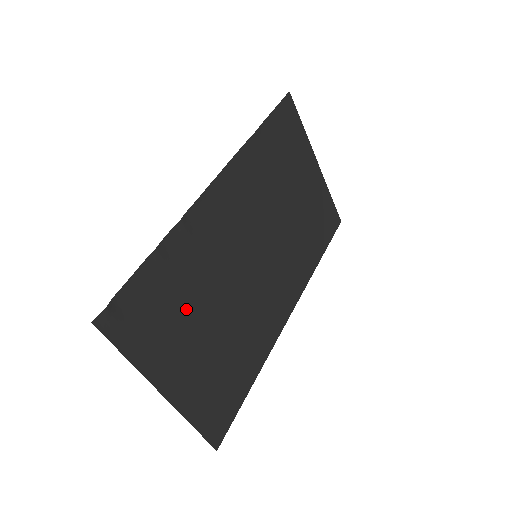
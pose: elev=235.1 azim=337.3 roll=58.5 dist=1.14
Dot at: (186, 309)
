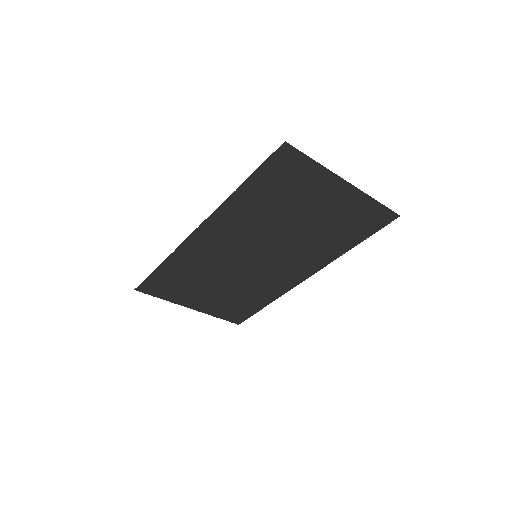
Dot at: (194, 283)
